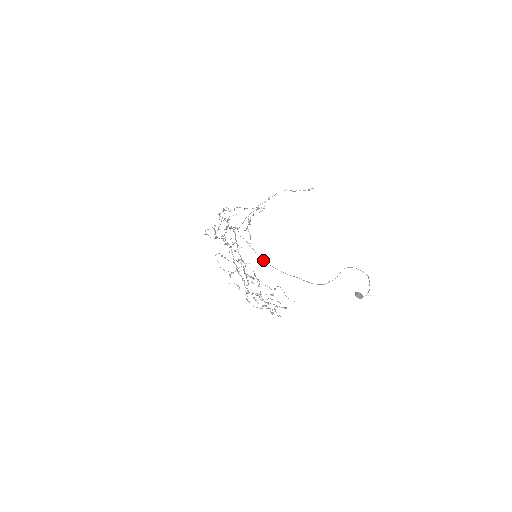
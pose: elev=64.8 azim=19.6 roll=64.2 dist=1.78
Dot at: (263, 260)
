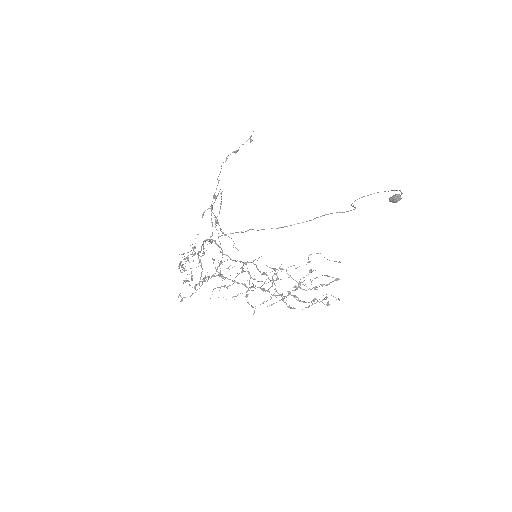
Dot at: occluded
